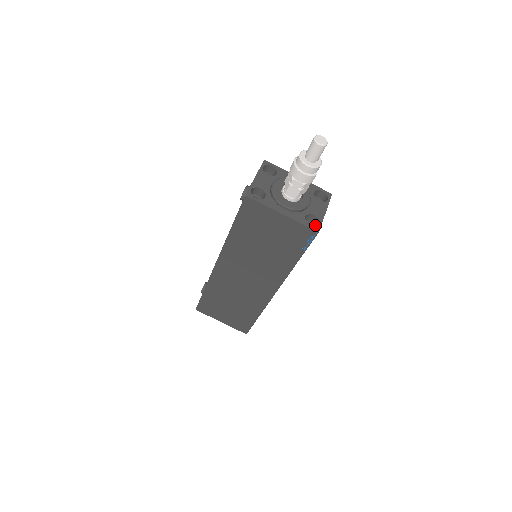
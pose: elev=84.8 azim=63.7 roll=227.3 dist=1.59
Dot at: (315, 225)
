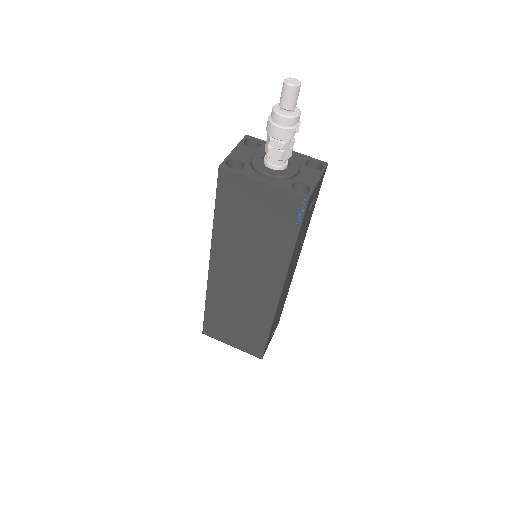
Dot at: occluded
